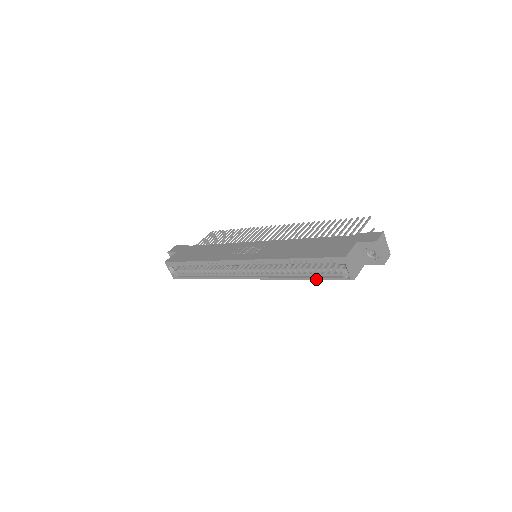
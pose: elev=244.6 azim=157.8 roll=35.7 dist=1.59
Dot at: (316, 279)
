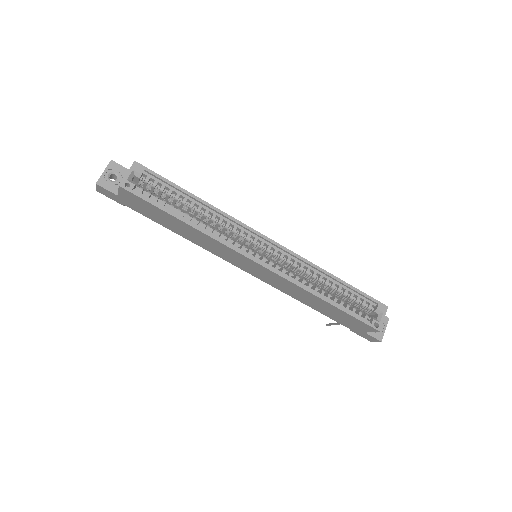
Dot at: (344, 310)
